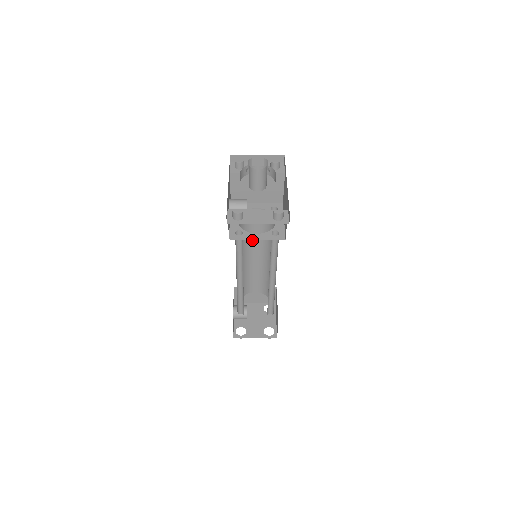
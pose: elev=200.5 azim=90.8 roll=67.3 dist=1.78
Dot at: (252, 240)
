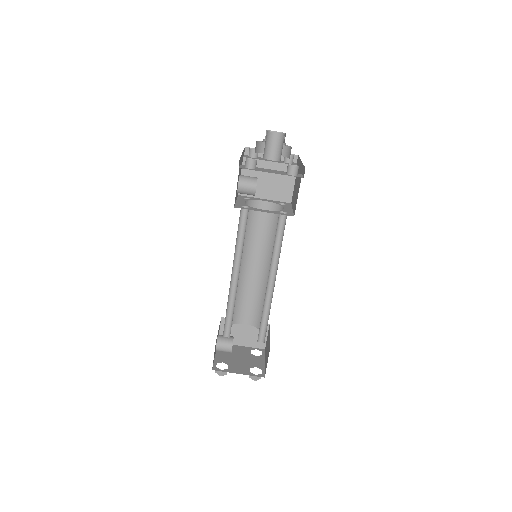
Dot at: (253, 244)
